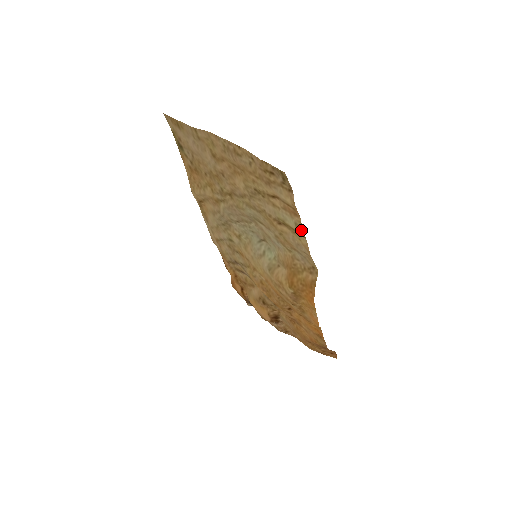
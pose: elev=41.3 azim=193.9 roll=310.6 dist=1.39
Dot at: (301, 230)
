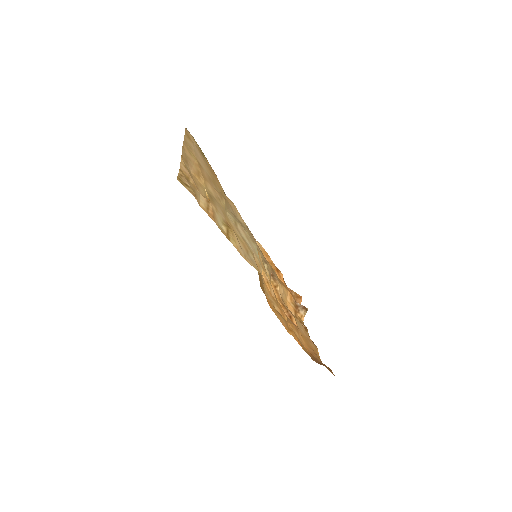
Dot at: (223, 232)
